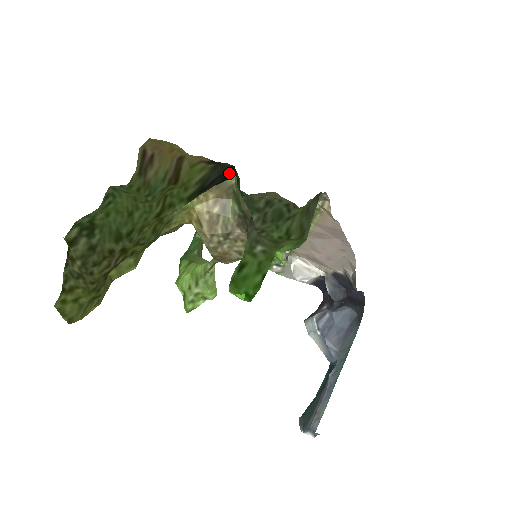
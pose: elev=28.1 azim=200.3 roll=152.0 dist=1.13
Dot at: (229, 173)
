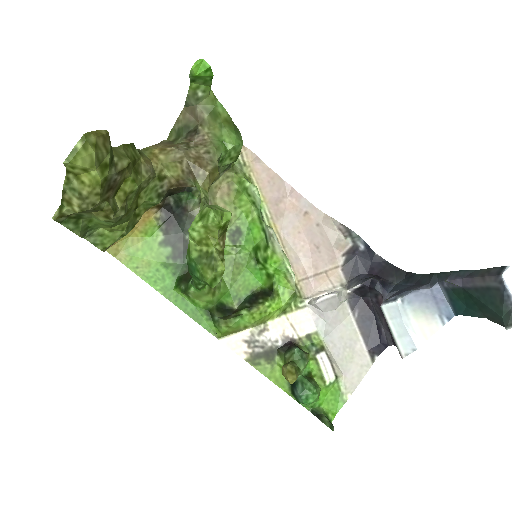
Dot at: occluded
